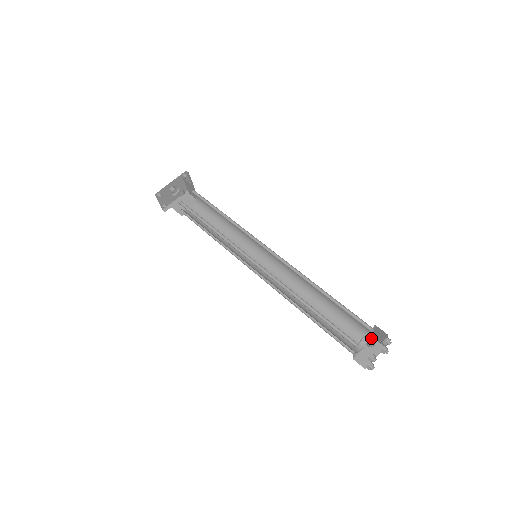
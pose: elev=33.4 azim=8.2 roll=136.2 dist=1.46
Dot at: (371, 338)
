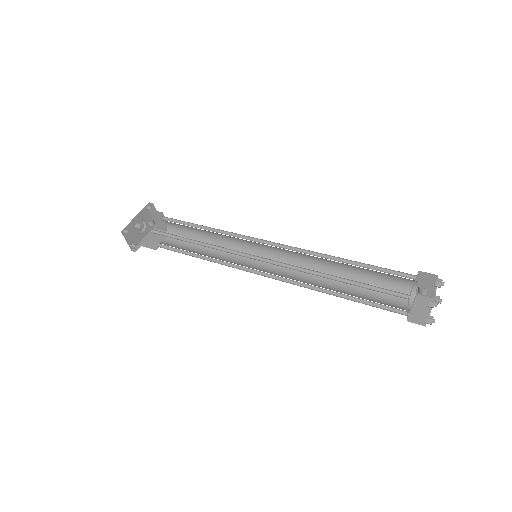
Dot at: (415, 295)
